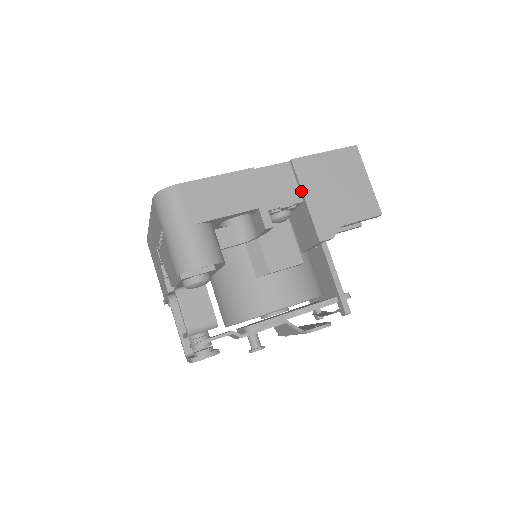
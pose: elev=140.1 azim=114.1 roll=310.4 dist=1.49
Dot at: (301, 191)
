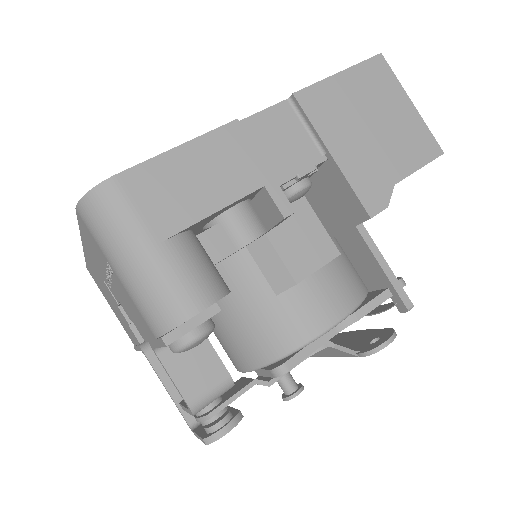
Dot at: (321, 142)
